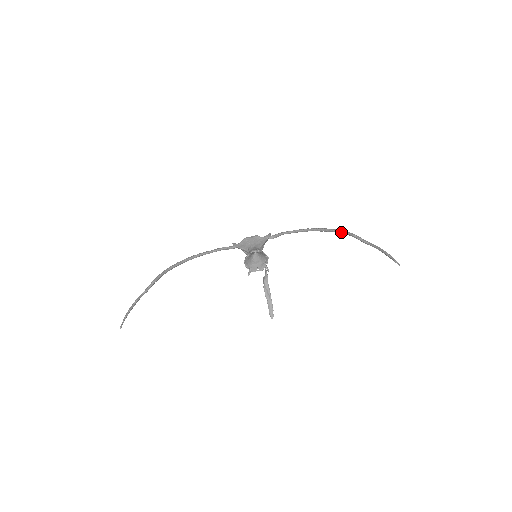
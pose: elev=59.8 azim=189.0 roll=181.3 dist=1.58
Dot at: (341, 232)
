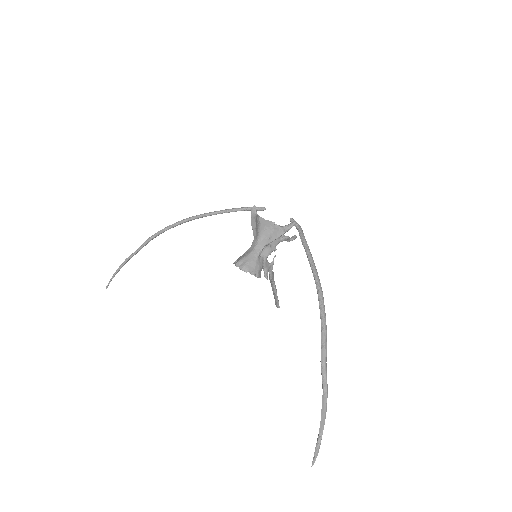
Dot at: (321, 335)
